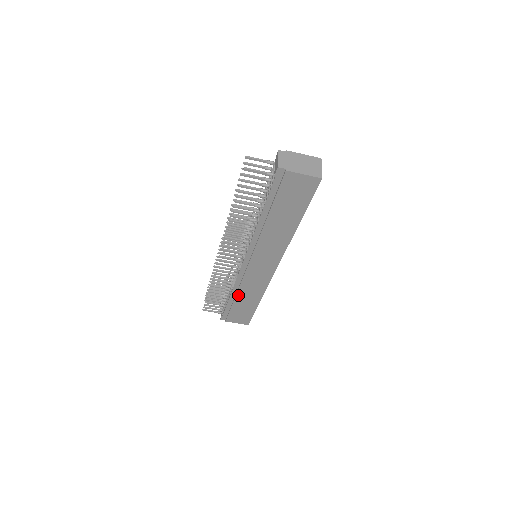
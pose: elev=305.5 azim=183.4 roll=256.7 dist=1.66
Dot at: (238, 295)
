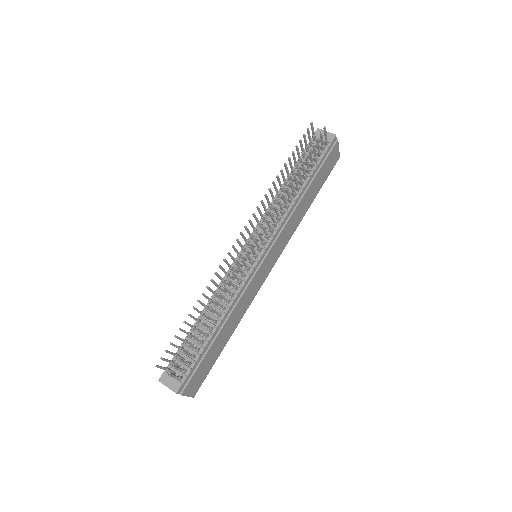
Dot at: (226, 323)
